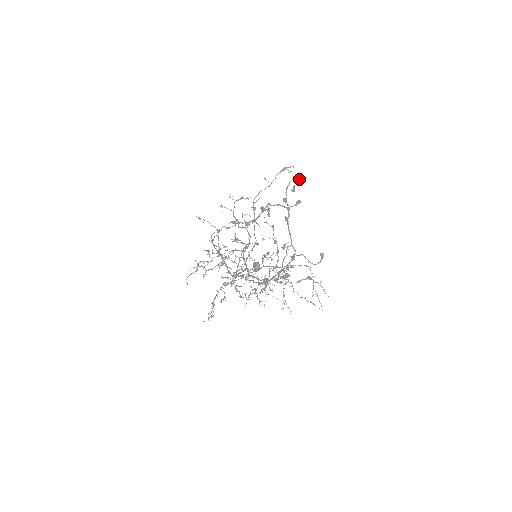
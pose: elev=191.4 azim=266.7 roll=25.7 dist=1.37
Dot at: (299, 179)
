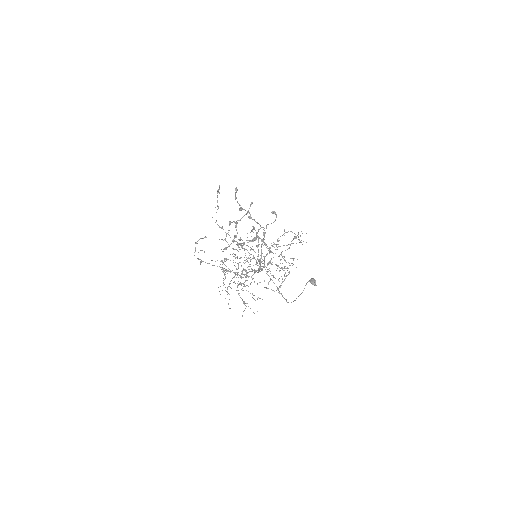
Dot at: occluded
